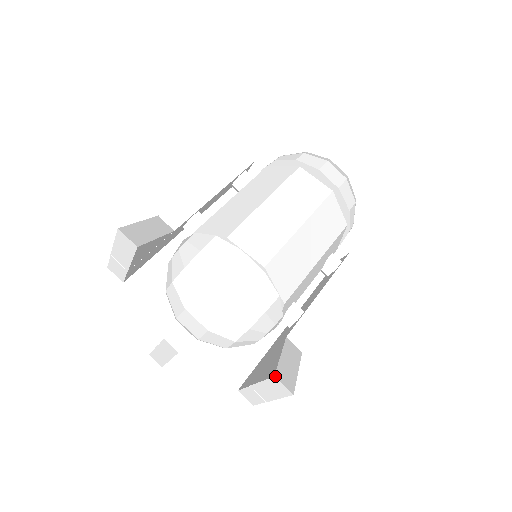
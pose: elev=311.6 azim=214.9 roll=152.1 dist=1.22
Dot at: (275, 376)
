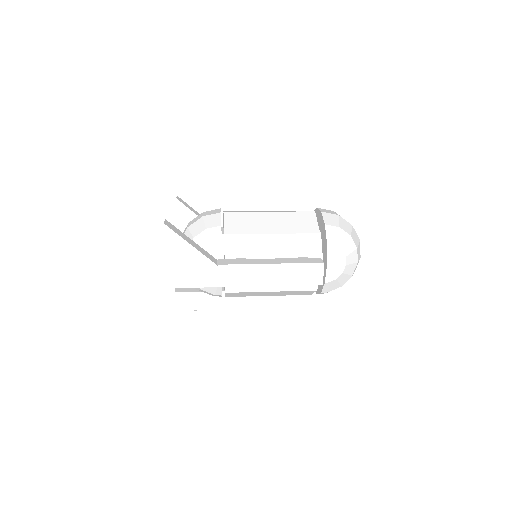
Dot at: occluded
